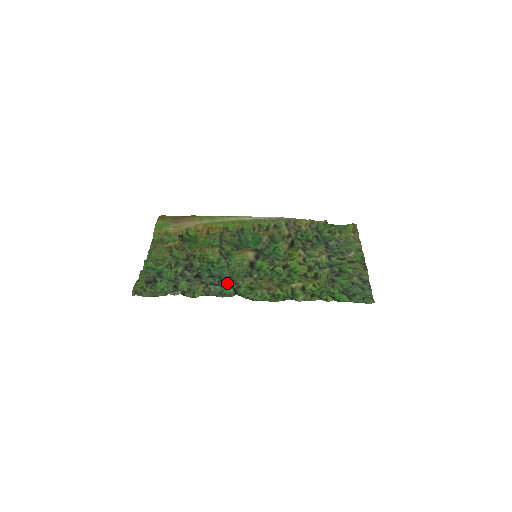
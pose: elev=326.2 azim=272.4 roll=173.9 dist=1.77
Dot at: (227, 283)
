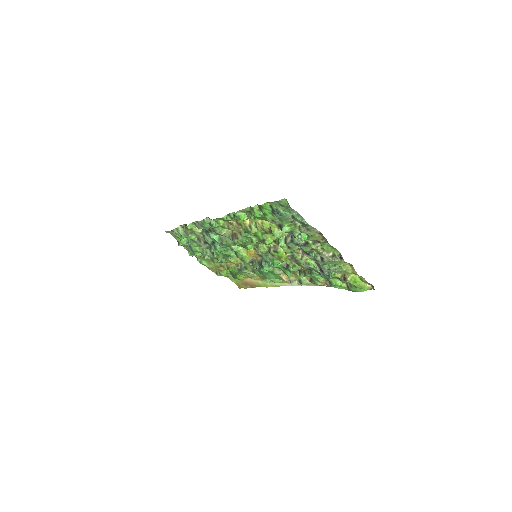
Dot at: (214, 234)
